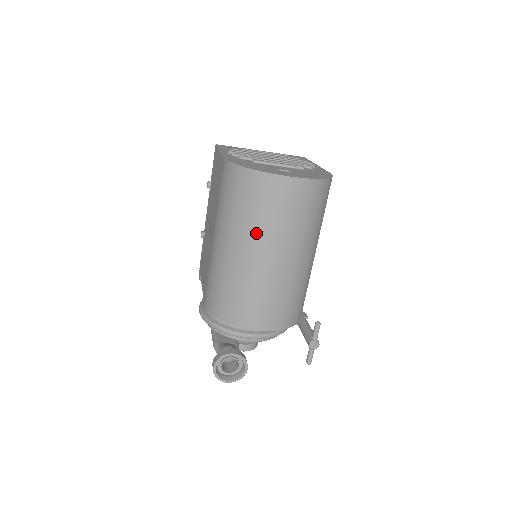
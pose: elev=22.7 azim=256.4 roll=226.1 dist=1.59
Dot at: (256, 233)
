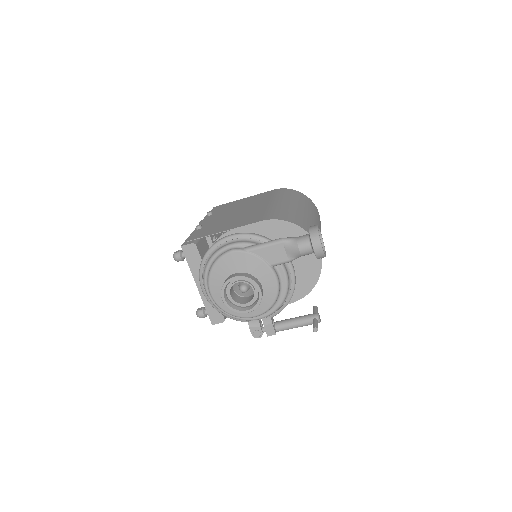
Dot at: (312, 212)
